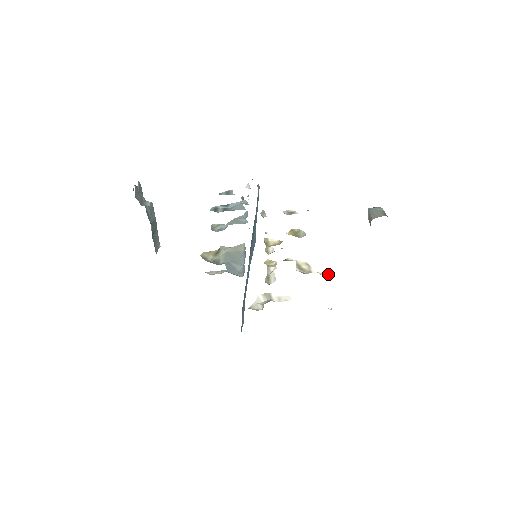
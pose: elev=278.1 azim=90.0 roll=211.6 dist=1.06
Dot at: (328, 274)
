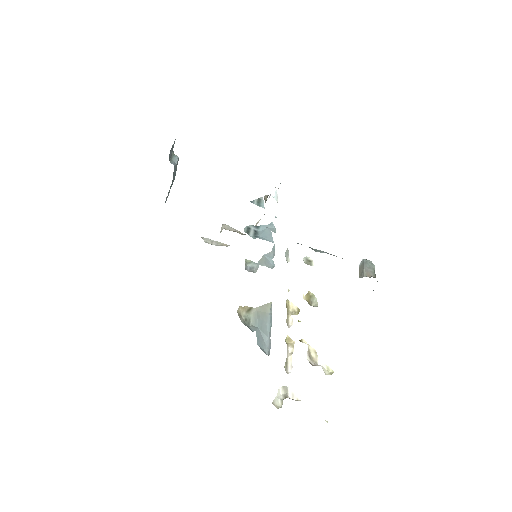
Dot at: (329, 371)
